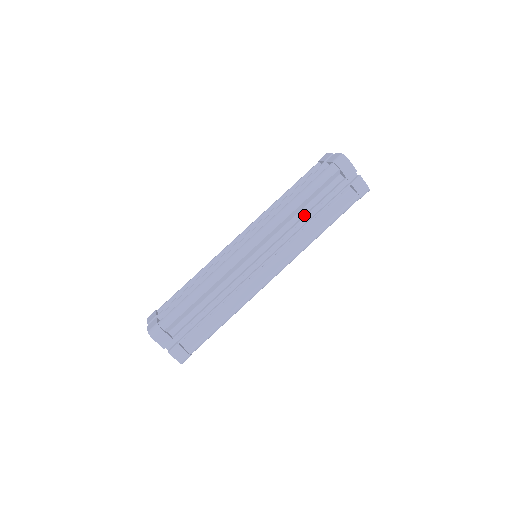
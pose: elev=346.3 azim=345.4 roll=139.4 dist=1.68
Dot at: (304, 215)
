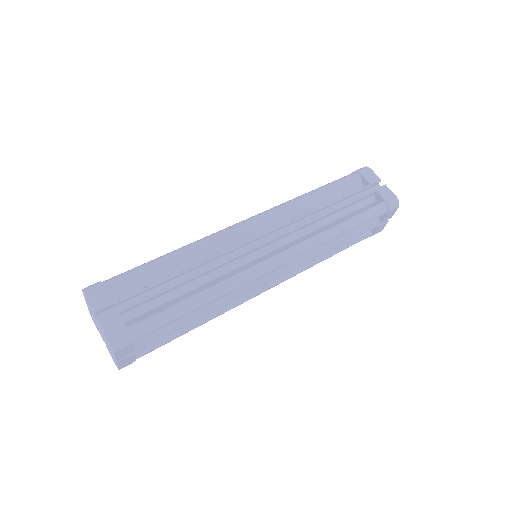
Dot at: (332, 243)
